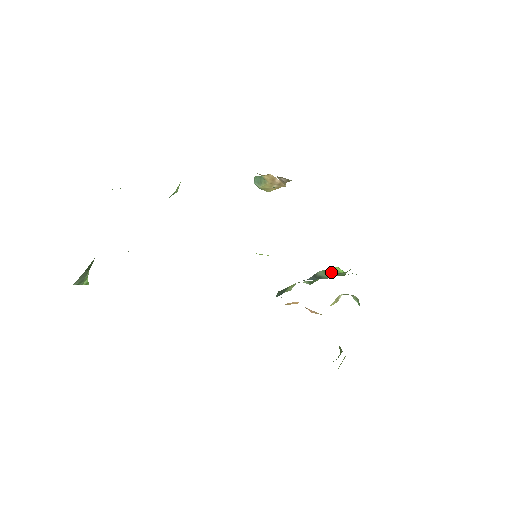
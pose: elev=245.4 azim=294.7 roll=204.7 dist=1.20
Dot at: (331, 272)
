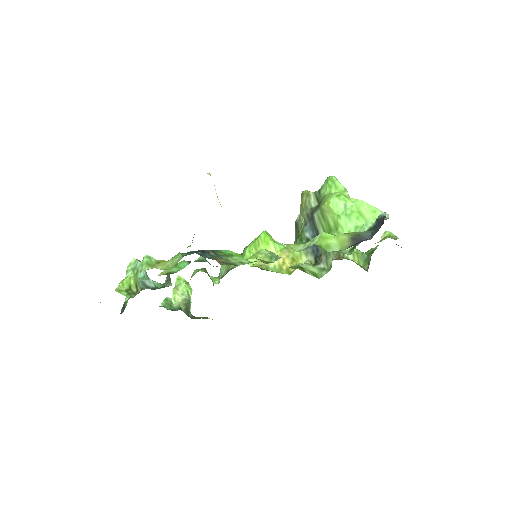
Dot at: (325, 220)
